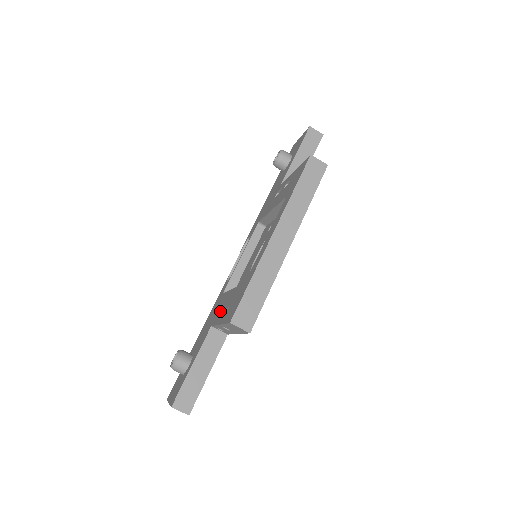
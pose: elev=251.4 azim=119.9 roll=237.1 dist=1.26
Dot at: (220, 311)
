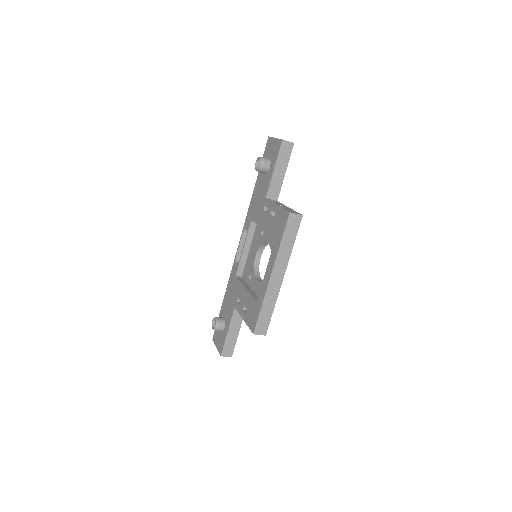
Dot at: (239, 298)
